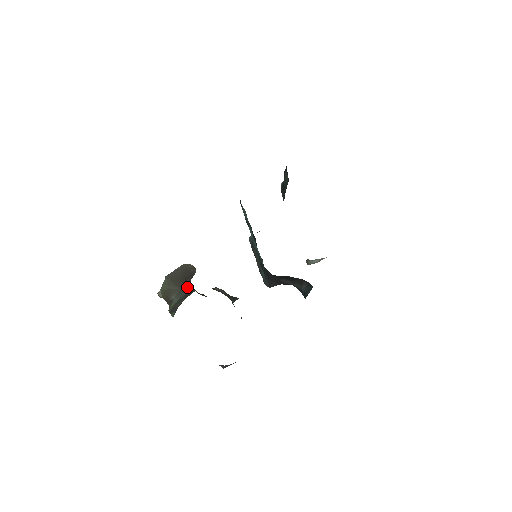
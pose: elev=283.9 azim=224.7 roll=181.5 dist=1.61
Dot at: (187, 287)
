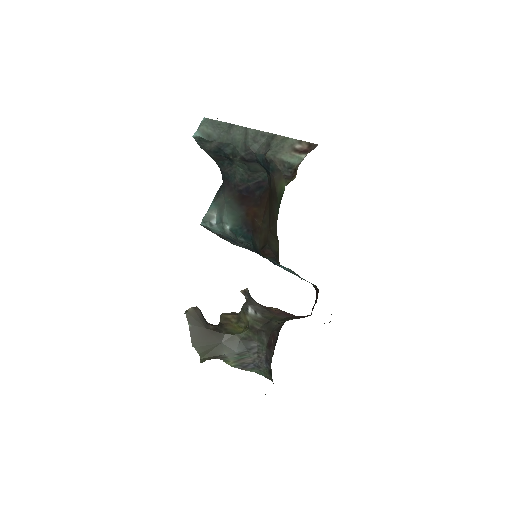
Dot at: (223, 335)
